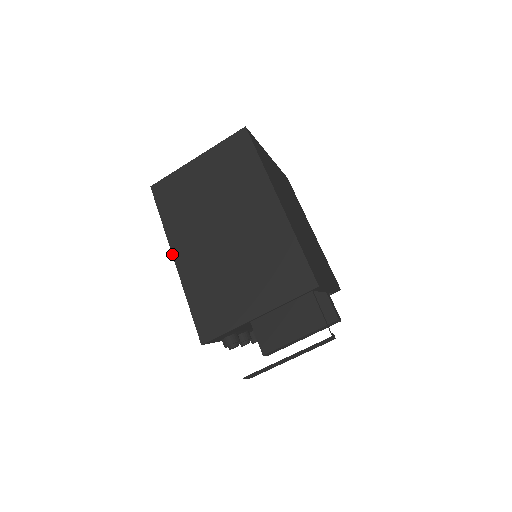
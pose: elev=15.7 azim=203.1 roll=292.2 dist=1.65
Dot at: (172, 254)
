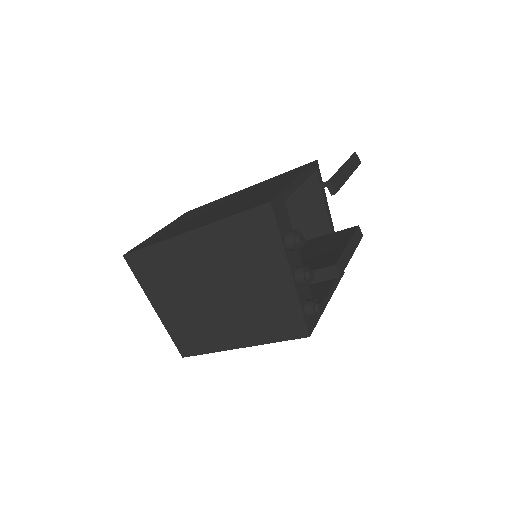
Dot at: (182, 233)
